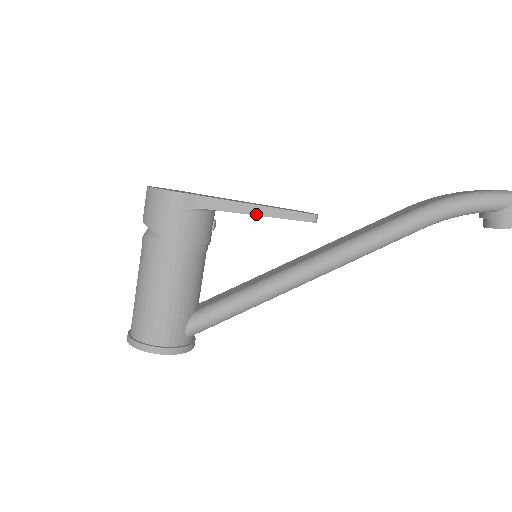
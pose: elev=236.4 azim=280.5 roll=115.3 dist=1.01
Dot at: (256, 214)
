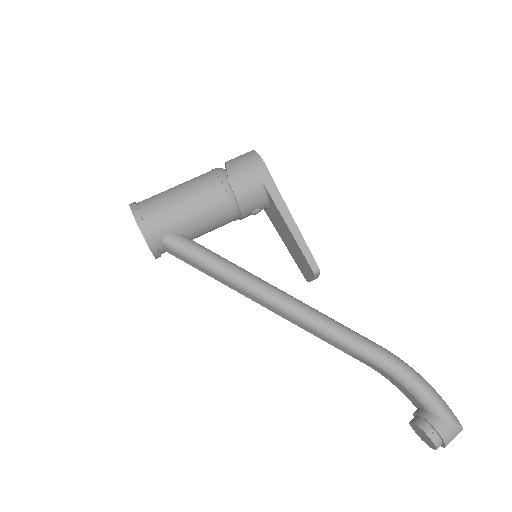
Dot at: (289, 226)
